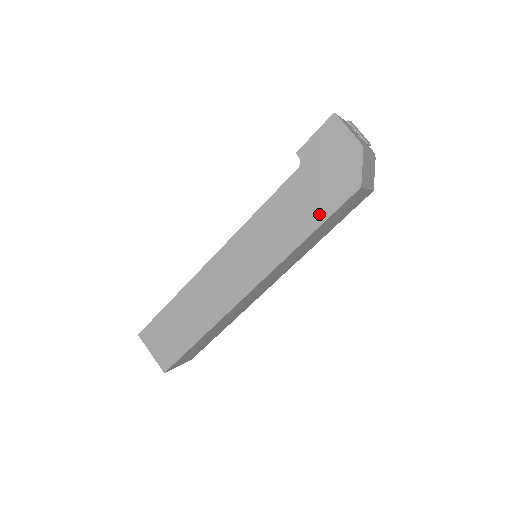
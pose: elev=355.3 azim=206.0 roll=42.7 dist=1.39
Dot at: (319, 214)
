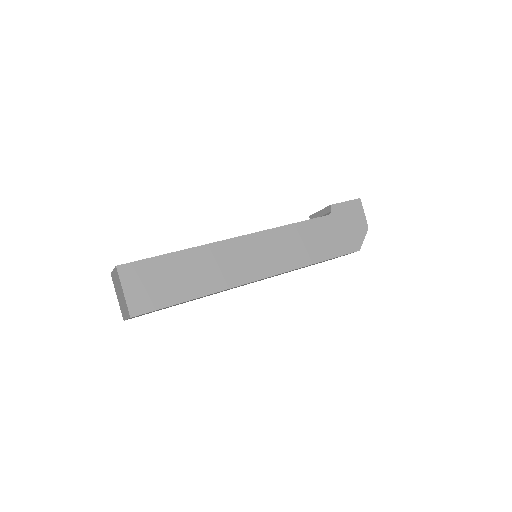
Dot at: (331, 252)
